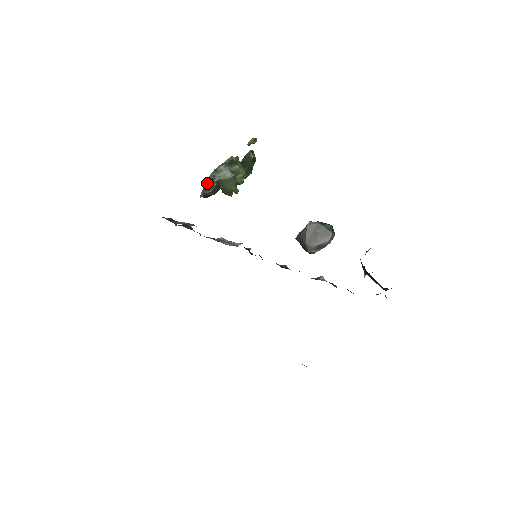
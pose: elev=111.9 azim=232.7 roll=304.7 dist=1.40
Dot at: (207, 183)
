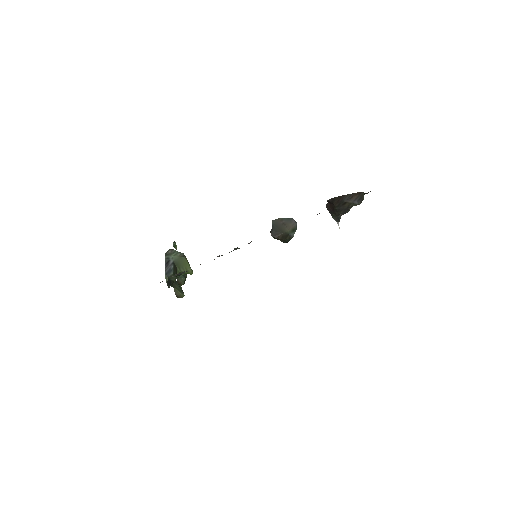
Dot at: (166, 266)
